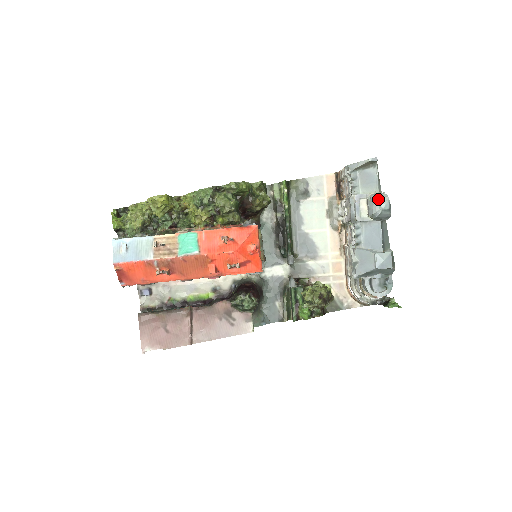
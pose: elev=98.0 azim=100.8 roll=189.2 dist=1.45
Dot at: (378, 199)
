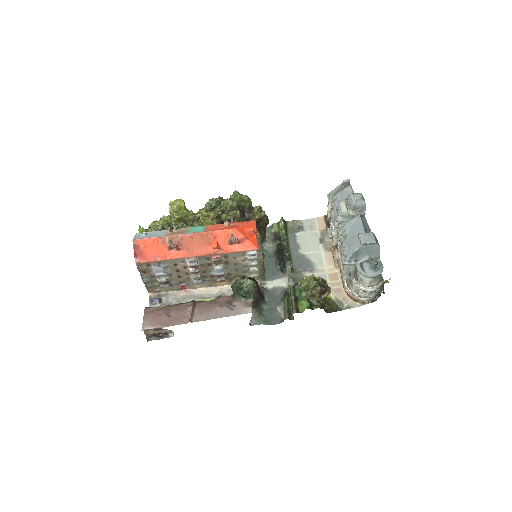
Dot at: (352, 194)
